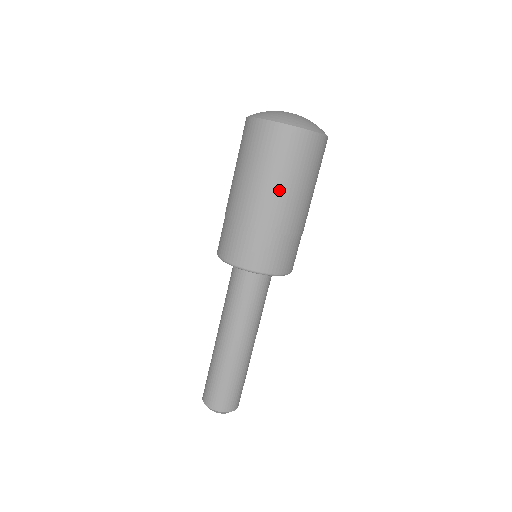
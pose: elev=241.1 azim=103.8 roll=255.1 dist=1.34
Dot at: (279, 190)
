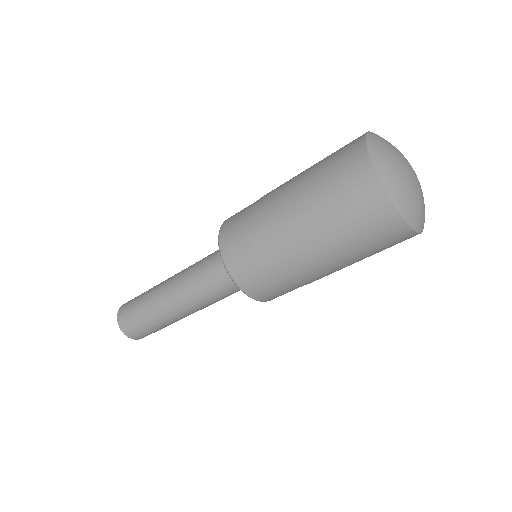
Dot at: (343, 265)
